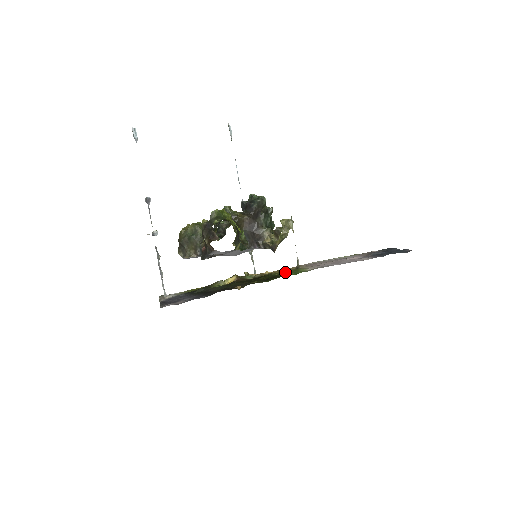
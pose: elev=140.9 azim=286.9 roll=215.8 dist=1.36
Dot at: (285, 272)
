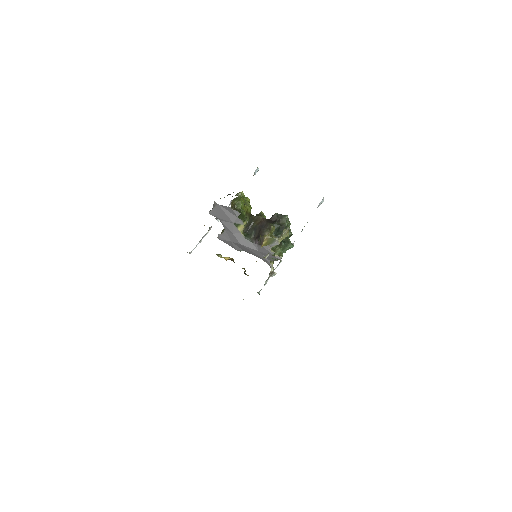
Dot at: occluded
